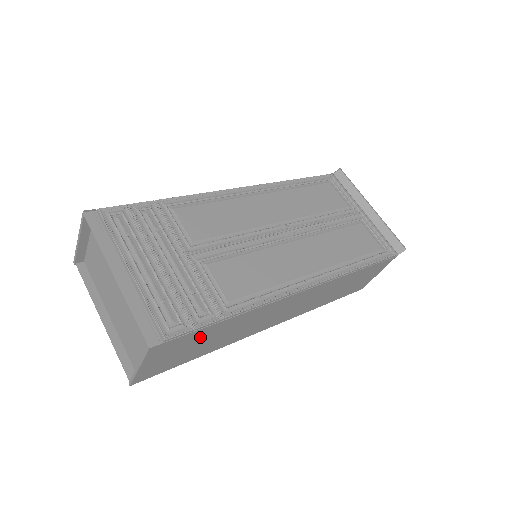
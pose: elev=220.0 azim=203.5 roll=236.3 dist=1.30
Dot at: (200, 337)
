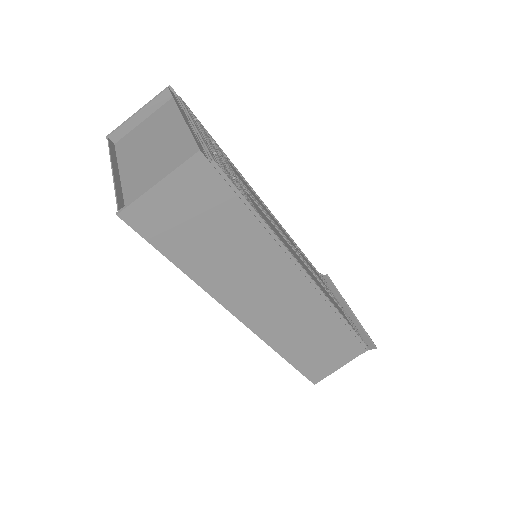
Dot at: (221, 215)
